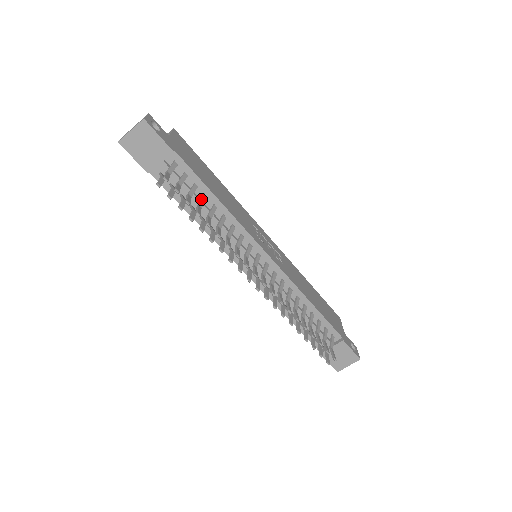
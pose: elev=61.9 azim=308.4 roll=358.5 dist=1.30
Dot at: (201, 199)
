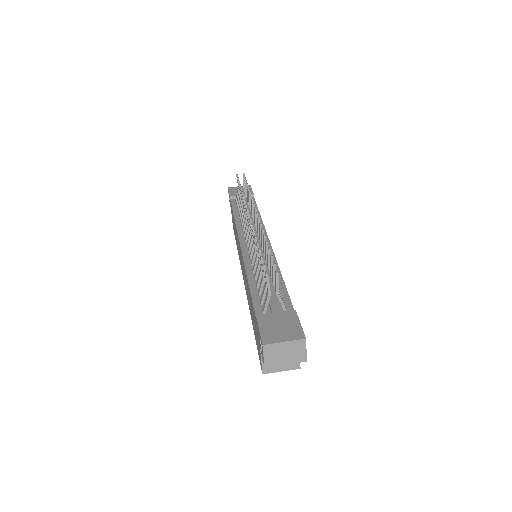
Dot at: occluded
